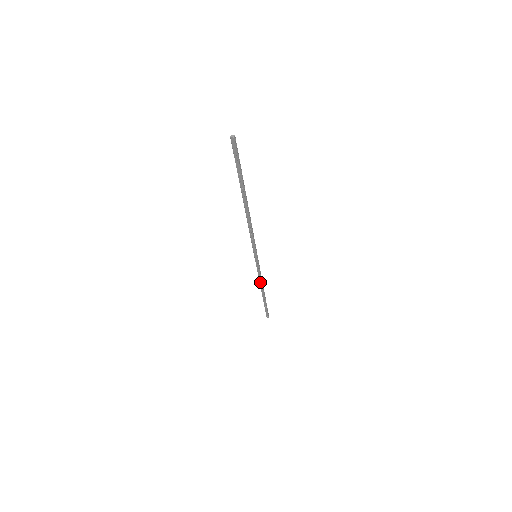
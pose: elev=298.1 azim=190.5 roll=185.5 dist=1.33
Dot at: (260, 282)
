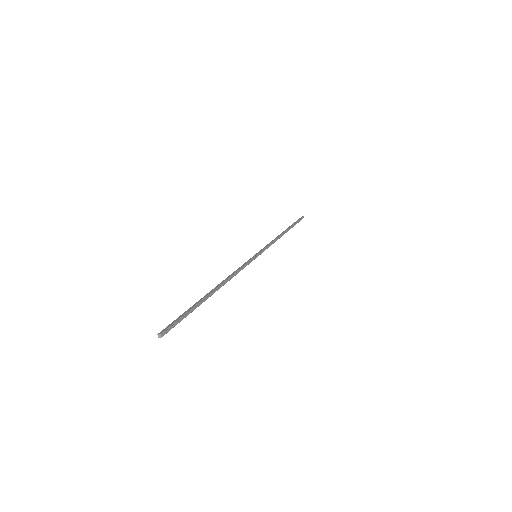
Dot at: (275, 240)
